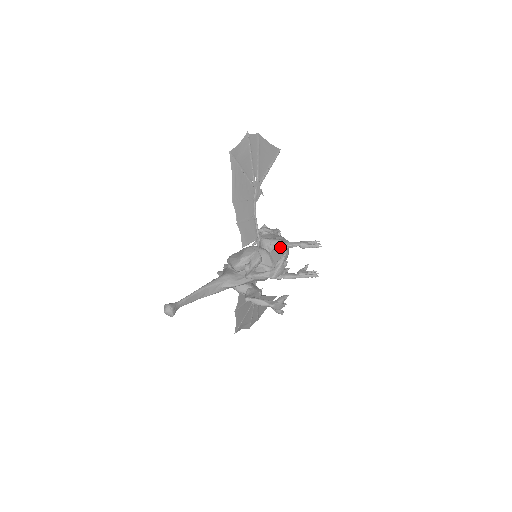
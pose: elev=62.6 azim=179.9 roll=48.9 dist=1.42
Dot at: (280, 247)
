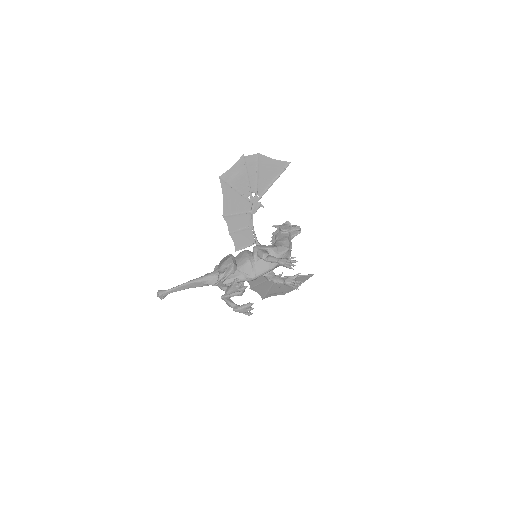
Dot at: (263, 259)
